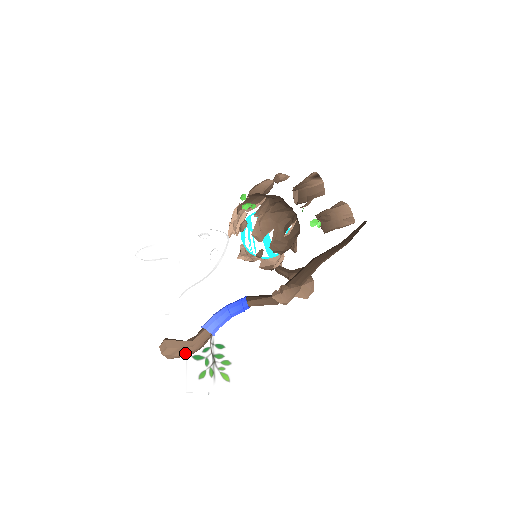
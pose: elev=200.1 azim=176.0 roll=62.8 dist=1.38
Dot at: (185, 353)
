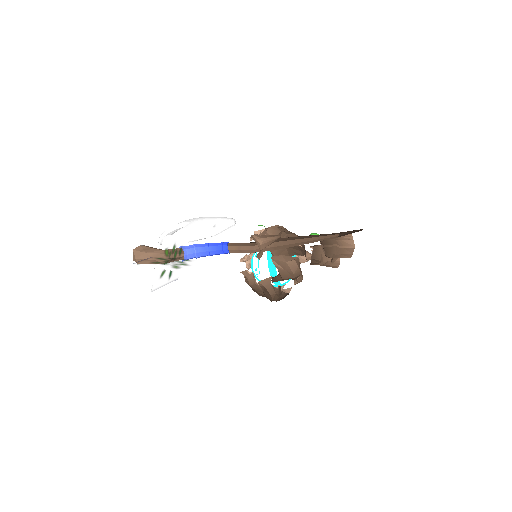
Dot at: (153, 253)
